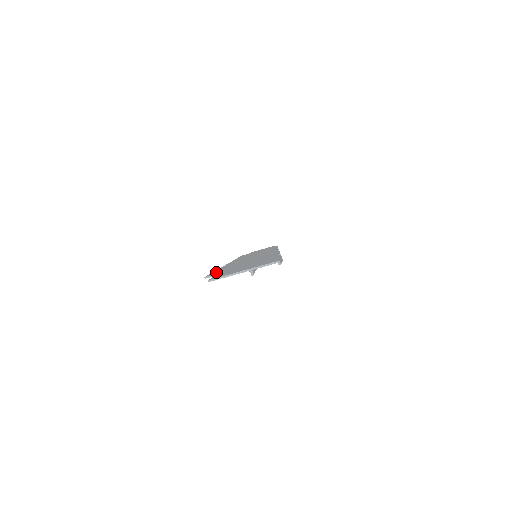
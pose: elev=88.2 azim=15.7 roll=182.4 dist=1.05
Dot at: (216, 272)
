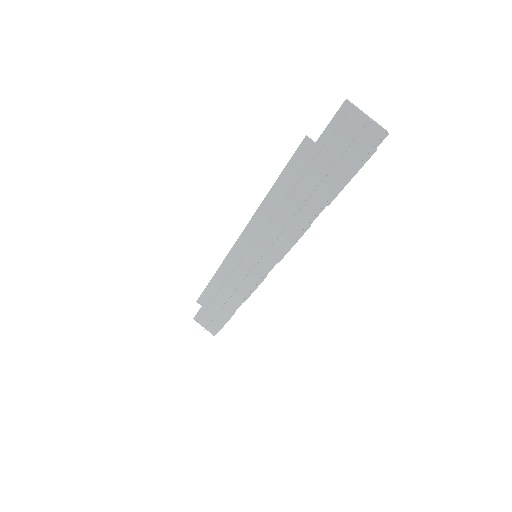
Dot at: (300, 156)
